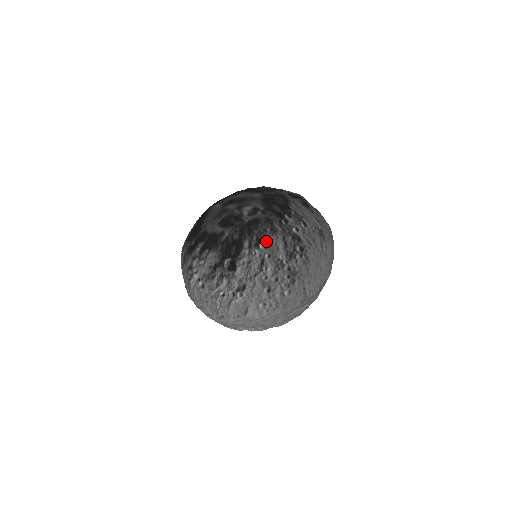
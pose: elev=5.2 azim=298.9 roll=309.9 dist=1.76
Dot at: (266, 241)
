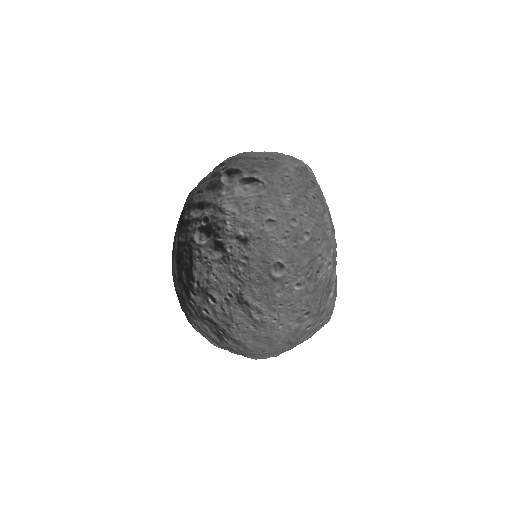
Dot at: (193, 323)
